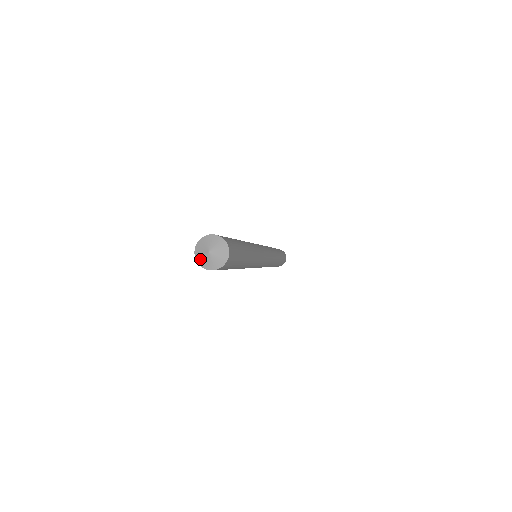
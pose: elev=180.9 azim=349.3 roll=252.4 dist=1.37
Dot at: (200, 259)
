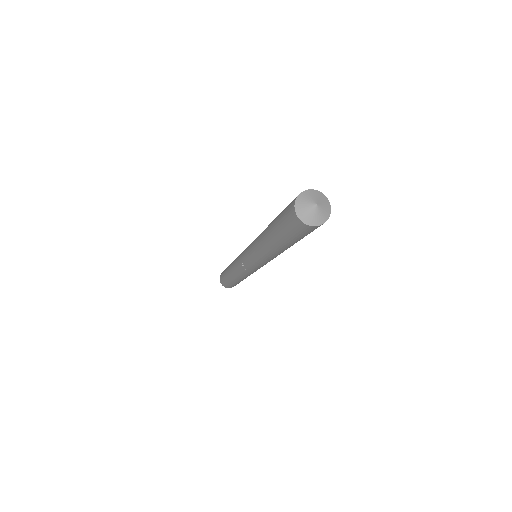
Dot at: (312, 220)
